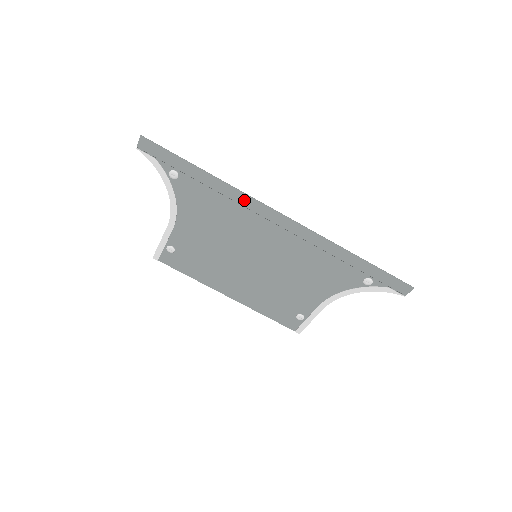
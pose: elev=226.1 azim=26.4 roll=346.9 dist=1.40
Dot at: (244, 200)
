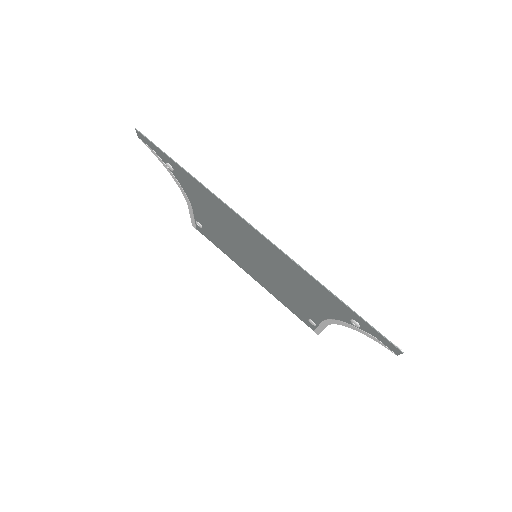
Dot at: (224, 206)
